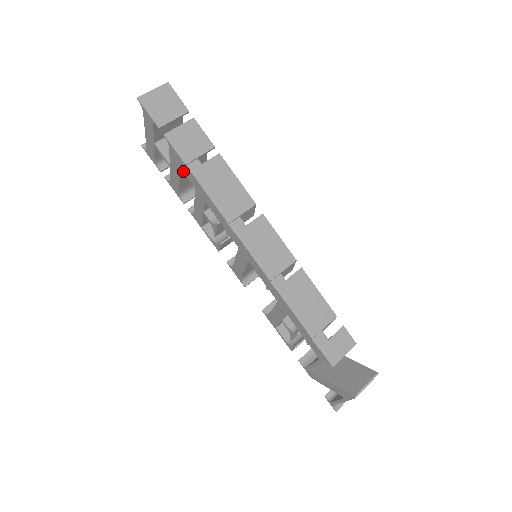
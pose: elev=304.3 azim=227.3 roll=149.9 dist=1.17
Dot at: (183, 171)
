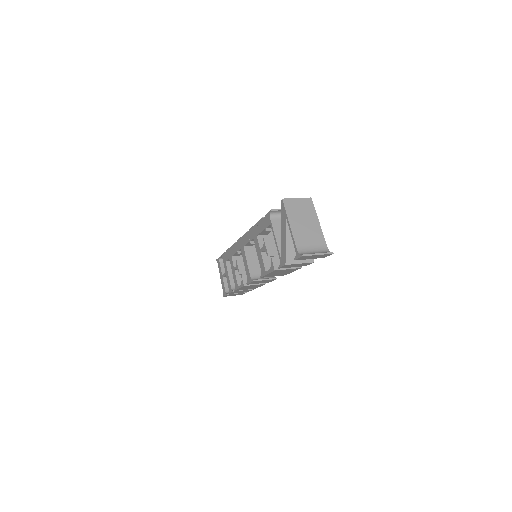
Dot at: (226, 260)
